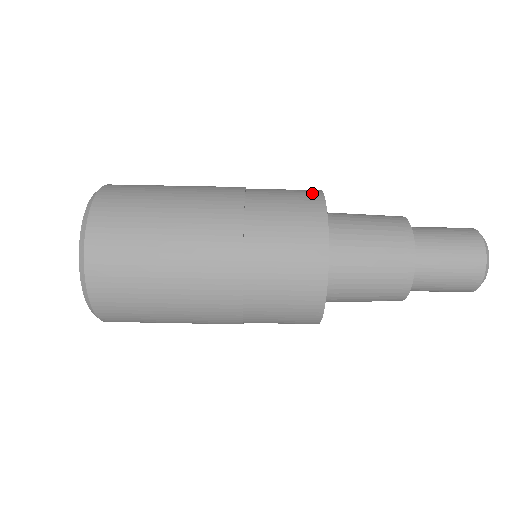
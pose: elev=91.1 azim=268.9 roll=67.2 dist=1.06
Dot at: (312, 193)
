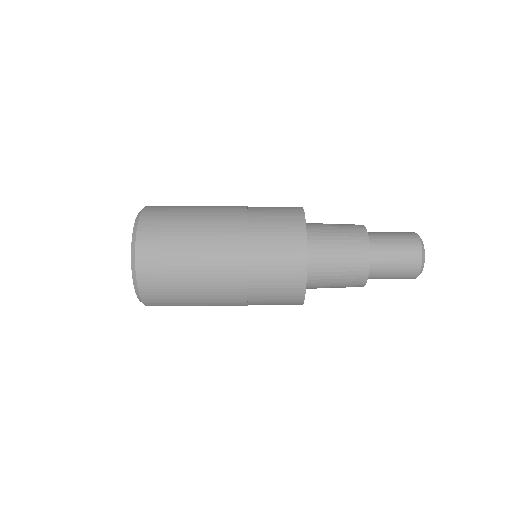
Dot at: (298, 228)
